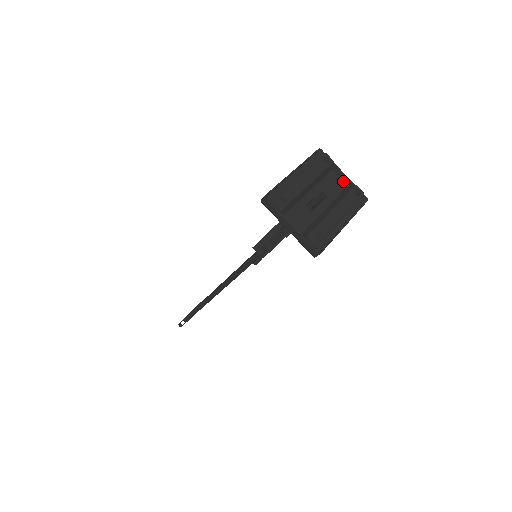
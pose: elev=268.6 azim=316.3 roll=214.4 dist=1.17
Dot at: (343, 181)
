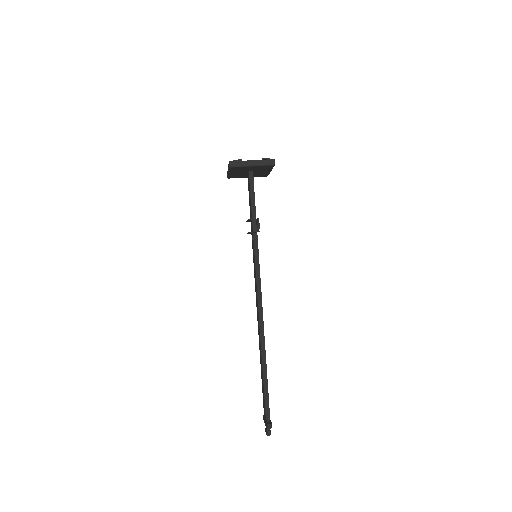
Dot at: occluded
